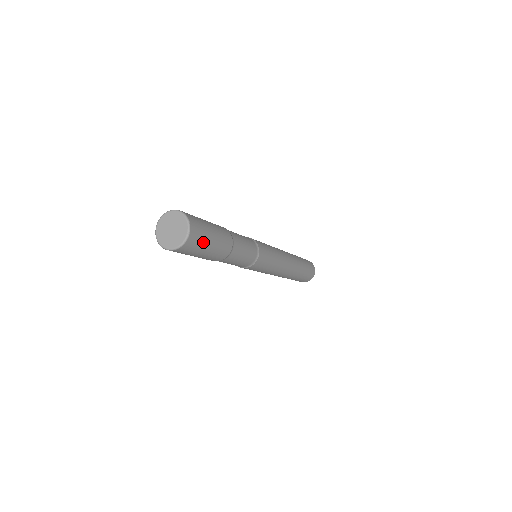
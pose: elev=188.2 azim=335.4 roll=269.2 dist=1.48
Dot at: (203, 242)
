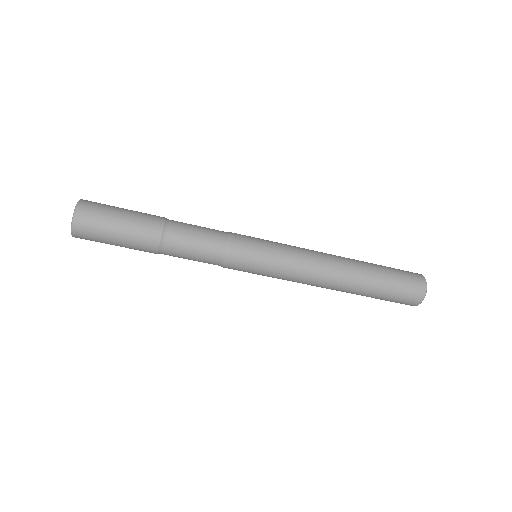
Dot at: (107, 209)
